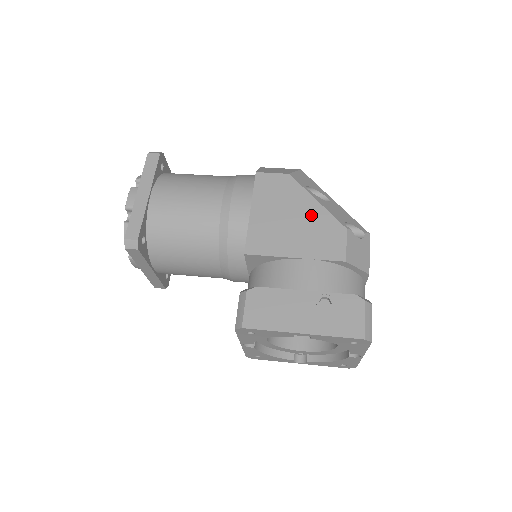
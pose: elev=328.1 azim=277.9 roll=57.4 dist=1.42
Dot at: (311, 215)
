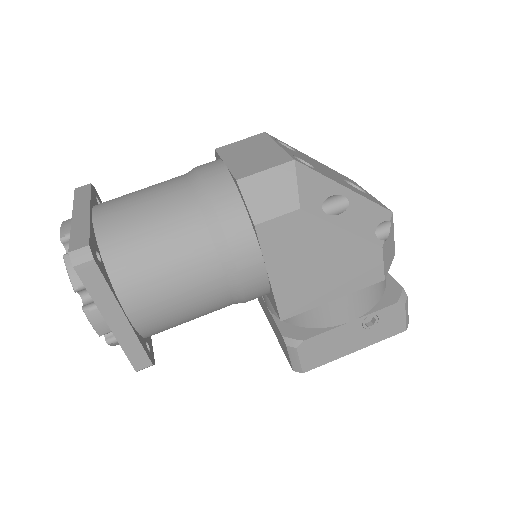
Dot at: (341, 250)
